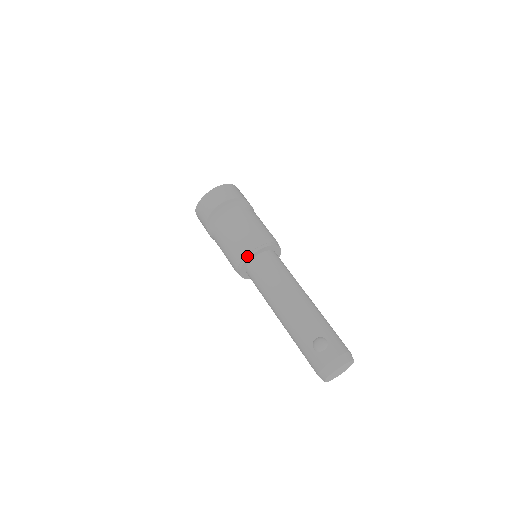
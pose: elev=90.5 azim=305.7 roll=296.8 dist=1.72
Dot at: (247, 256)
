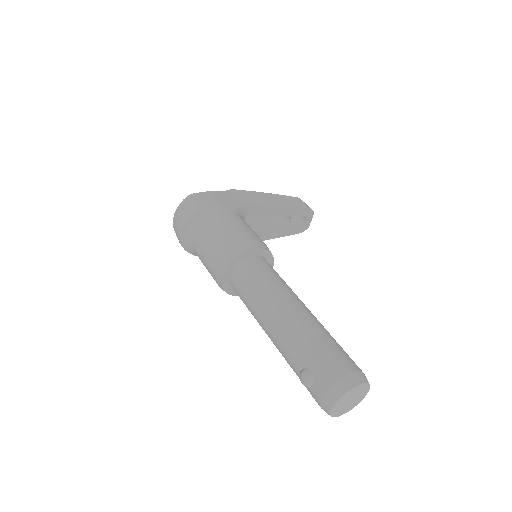
Dot at: (220, 282)
